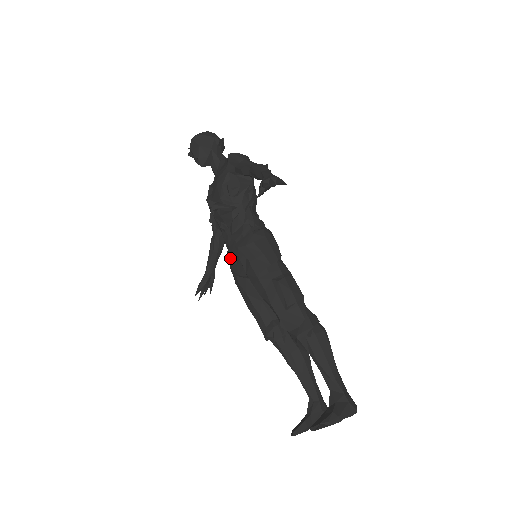
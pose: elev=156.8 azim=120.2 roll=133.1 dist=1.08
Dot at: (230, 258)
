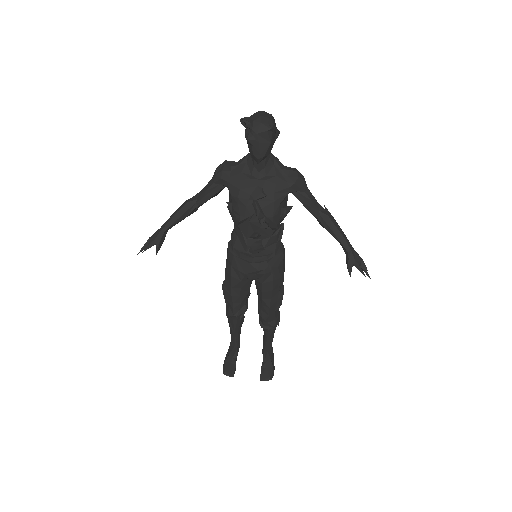
Dot at: (253, 267)
